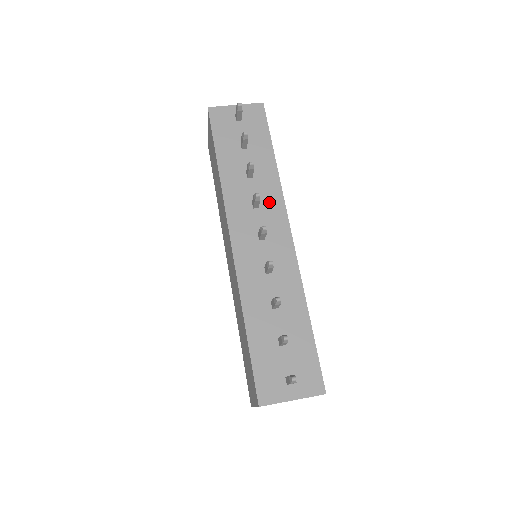
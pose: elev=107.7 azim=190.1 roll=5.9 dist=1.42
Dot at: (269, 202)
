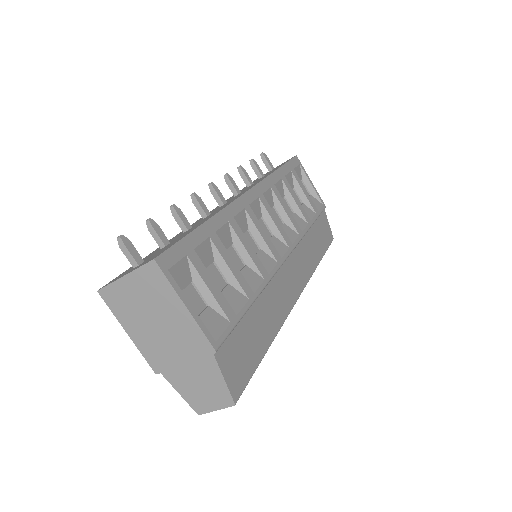
Dot at: occluded
